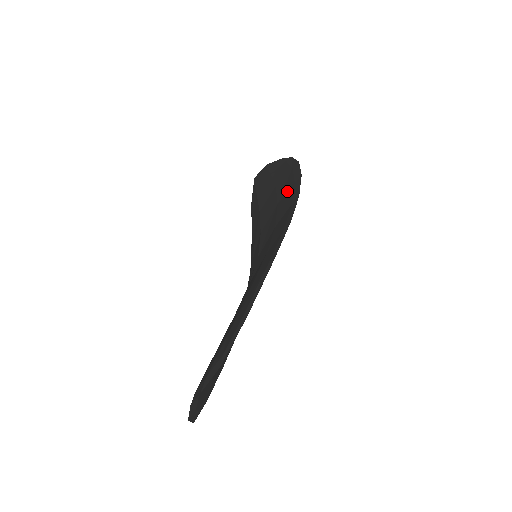
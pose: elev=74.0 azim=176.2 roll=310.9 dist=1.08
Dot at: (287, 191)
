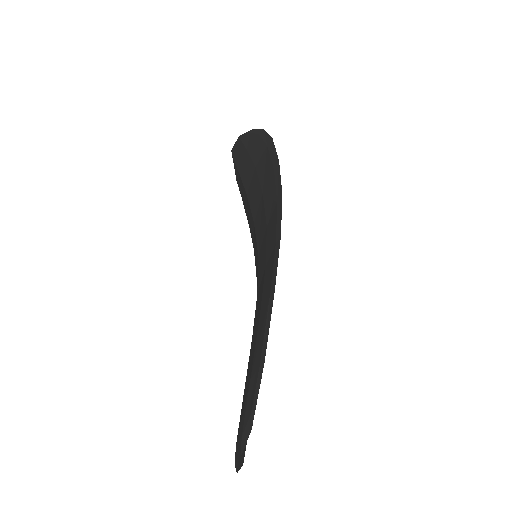
Dot at: (268, 179)
